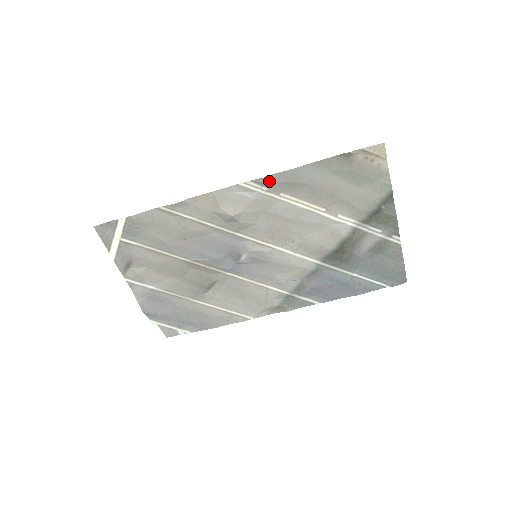
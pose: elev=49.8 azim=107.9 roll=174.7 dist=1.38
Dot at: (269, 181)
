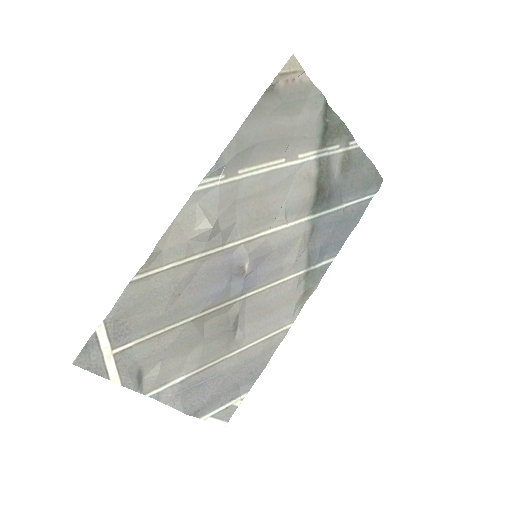
Dot at: (221, 165)
